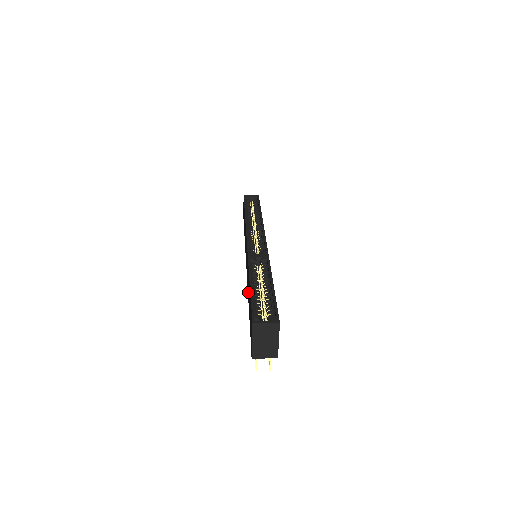
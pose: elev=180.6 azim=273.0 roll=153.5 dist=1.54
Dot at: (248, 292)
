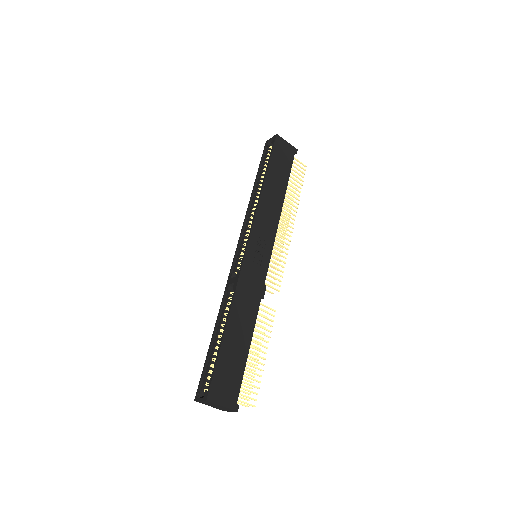
Dot at: occluded
